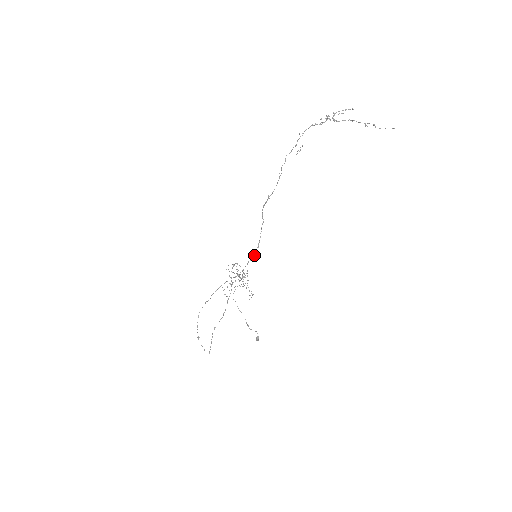
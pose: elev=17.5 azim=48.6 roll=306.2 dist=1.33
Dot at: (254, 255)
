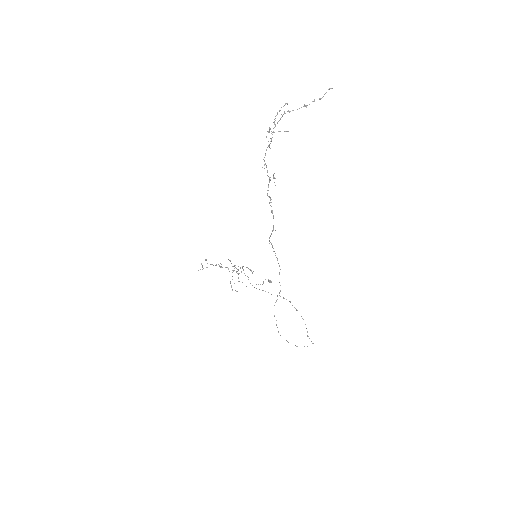
Dot at: (279, 266)
